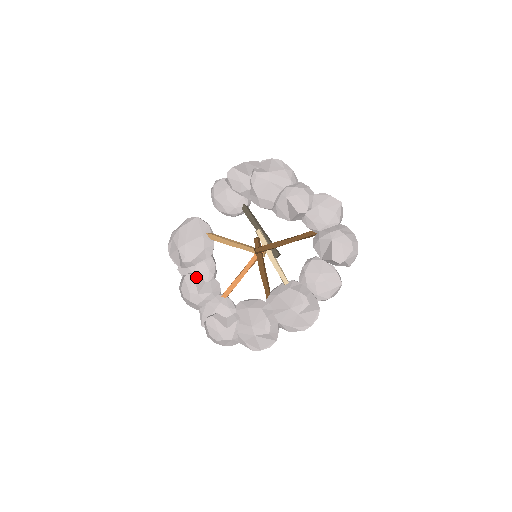
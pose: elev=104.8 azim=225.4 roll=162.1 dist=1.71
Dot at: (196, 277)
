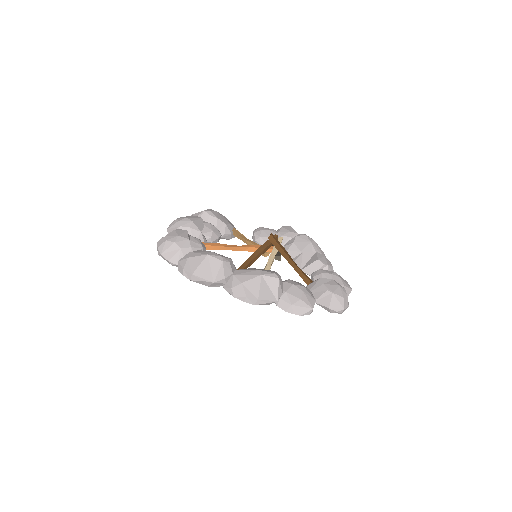
Dot at: (202, 221)
